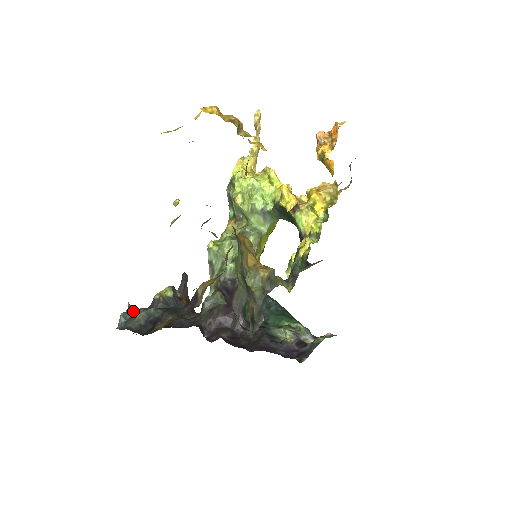
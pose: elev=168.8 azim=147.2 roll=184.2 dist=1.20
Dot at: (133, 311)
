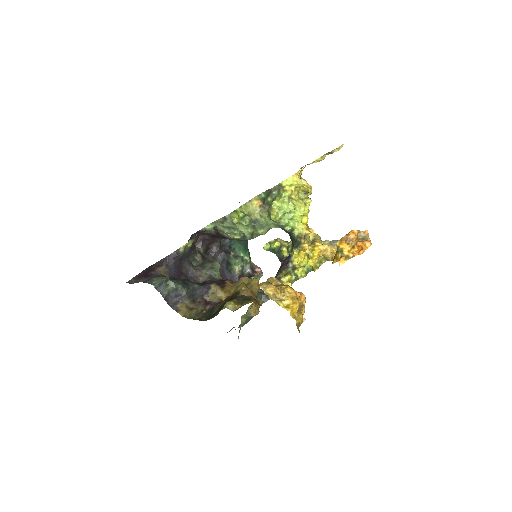
Dot at: (168, 281)
